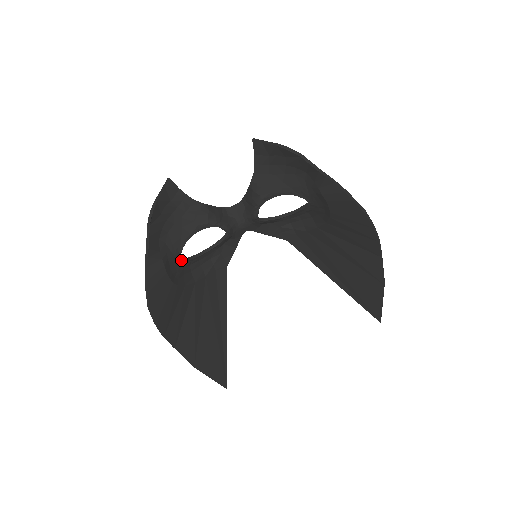
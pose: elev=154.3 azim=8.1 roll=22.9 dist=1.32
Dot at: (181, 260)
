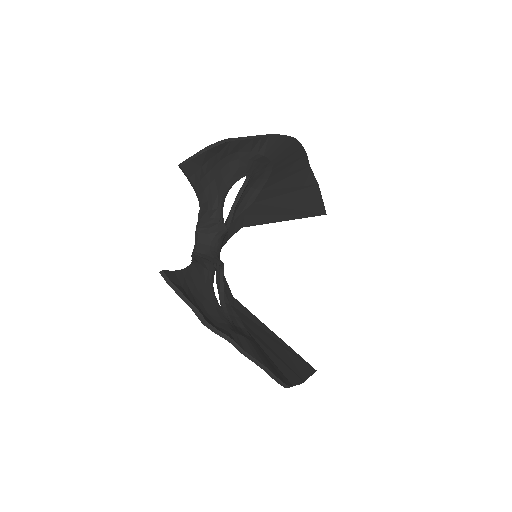
Dot at: (232, 323)
